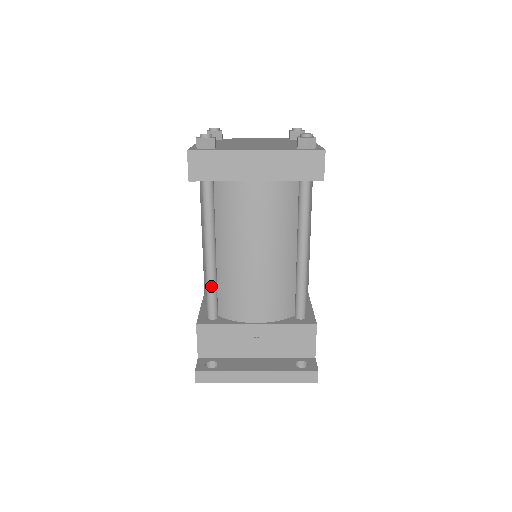
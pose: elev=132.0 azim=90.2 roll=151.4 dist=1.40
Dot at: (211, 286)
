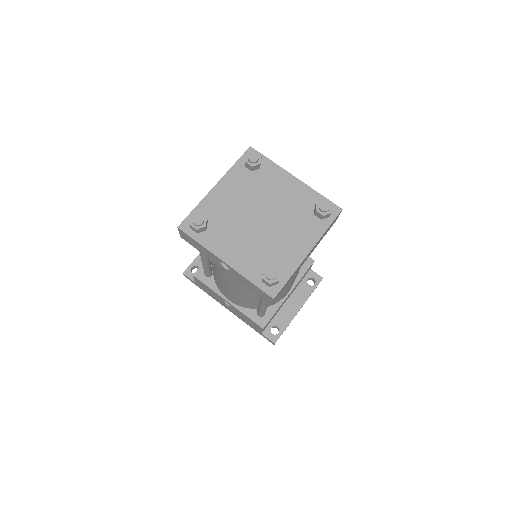
Dot at: occluded
